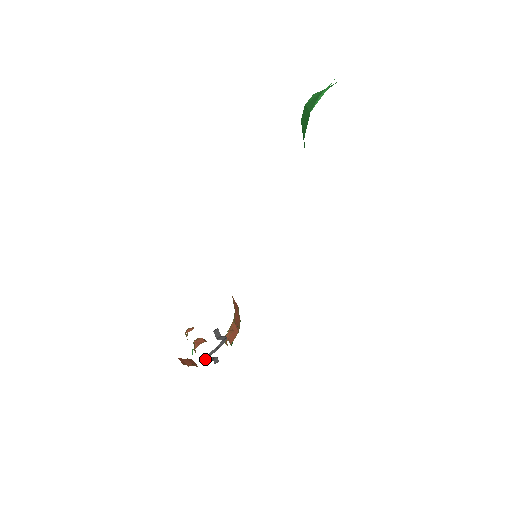
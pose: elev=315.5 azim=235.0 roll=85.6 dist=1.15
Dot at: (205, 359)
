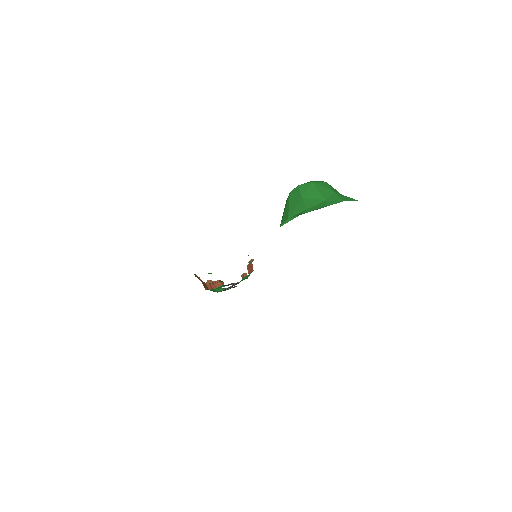
Dot at: (224, 290)
